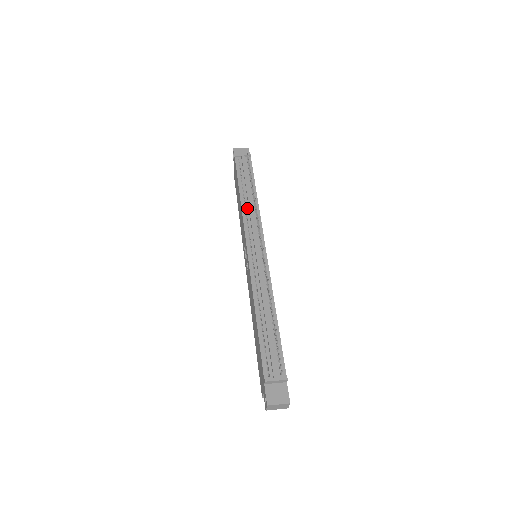
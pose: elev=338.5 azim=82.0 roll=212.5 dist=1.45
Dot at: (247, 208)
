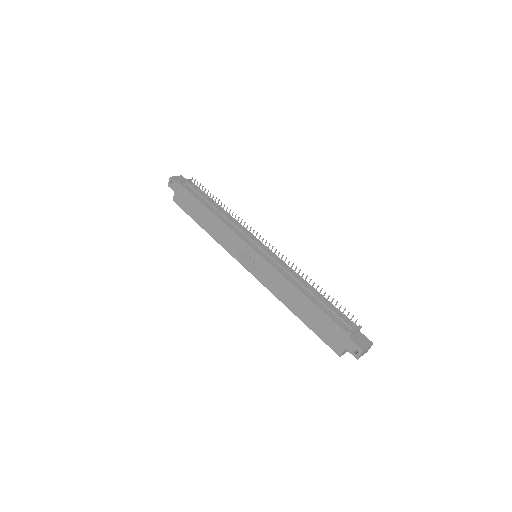
Dot at: (225, 220)
